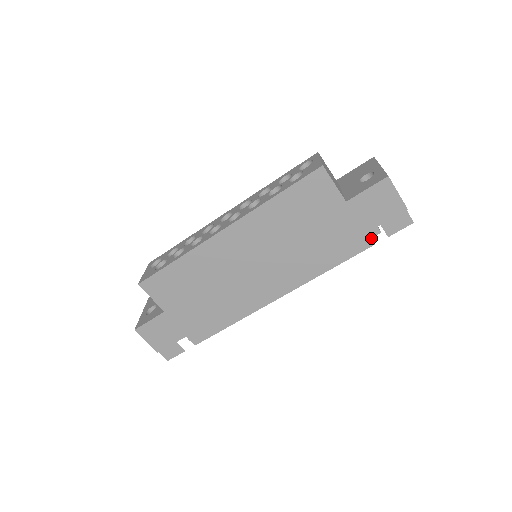
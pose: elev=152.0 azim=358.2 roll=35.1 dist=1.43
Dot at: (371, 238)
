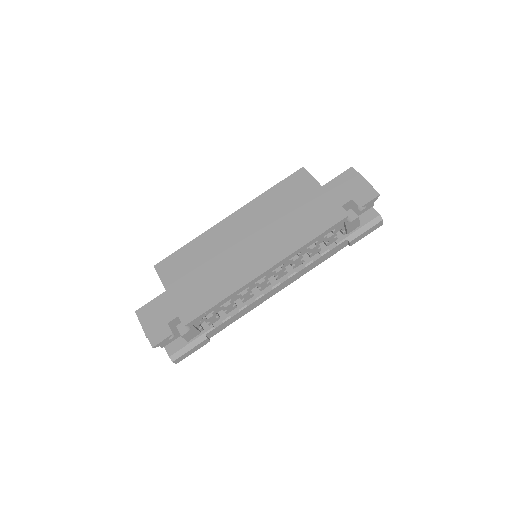
Dot at: (351, 221)
